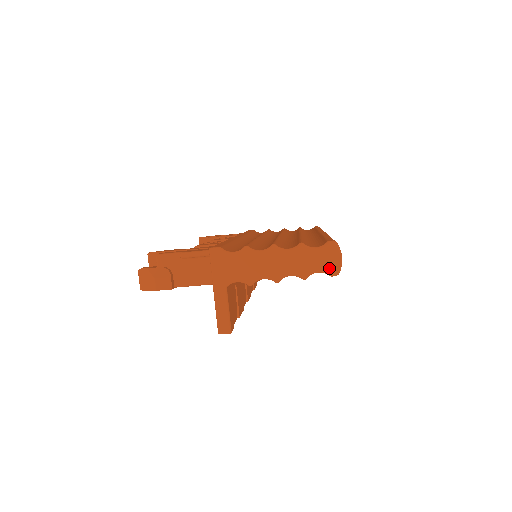
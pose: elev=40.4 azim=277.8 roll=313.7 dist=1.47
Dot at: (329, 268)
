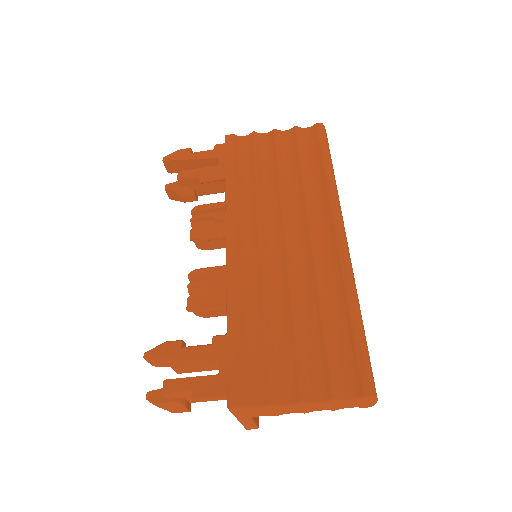
Dot at: (362, 406)
